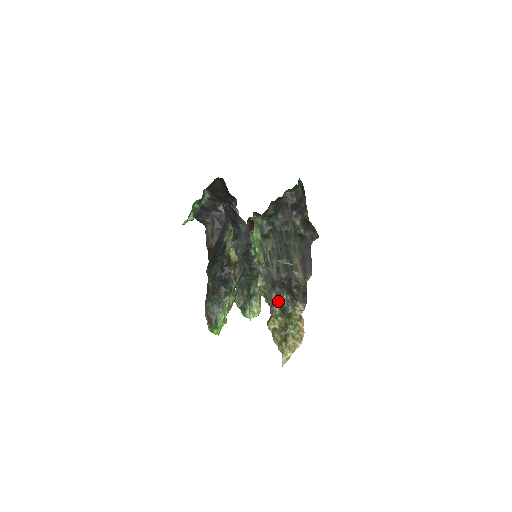
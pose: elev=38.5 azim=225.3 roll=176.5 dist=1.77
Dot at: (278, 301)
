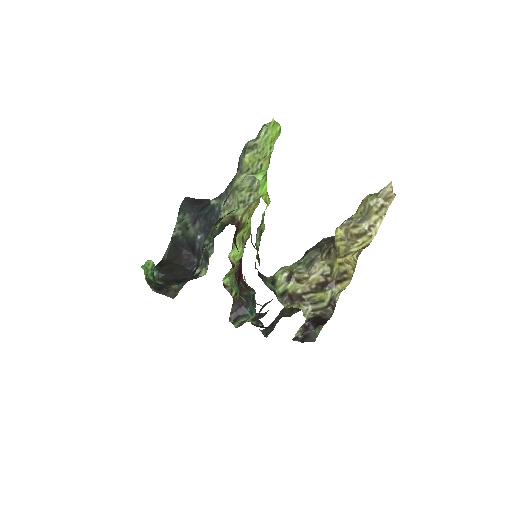
Dot at: (322, 243)
